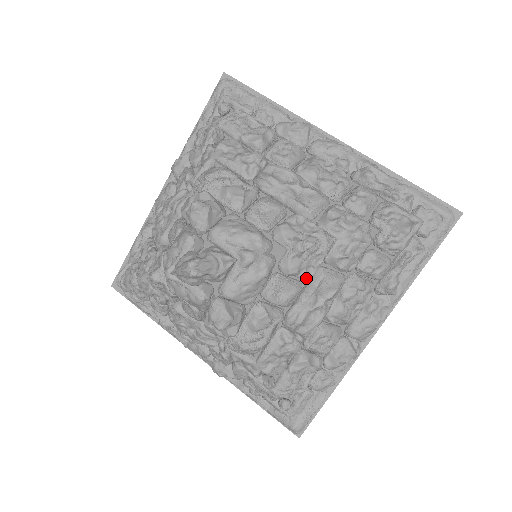
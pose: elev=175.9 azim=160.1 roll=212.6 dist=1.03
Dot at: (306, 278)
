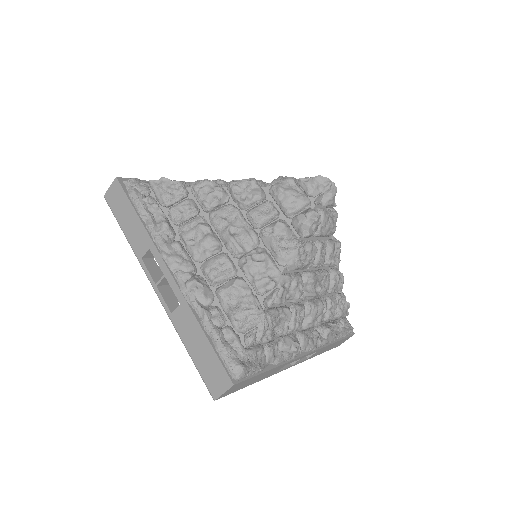
Dot at: (329, 262)
